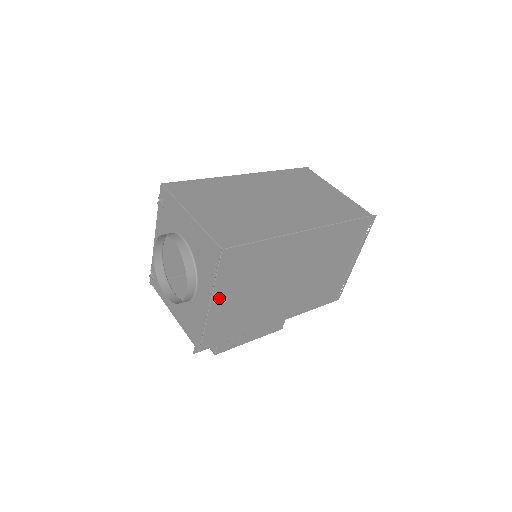
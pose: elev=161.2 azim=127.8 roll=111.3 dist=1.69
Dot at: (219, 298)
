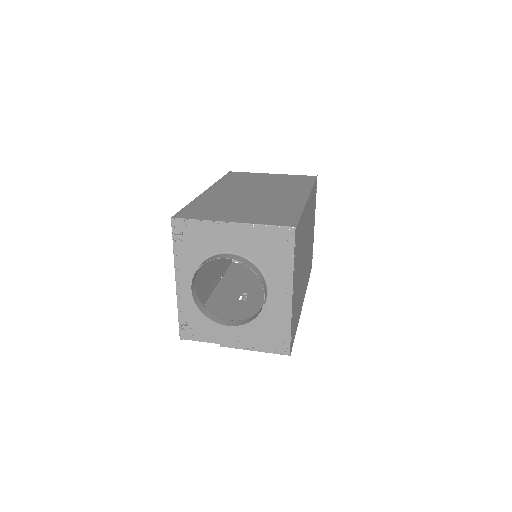
Dot at: (295, 284)
